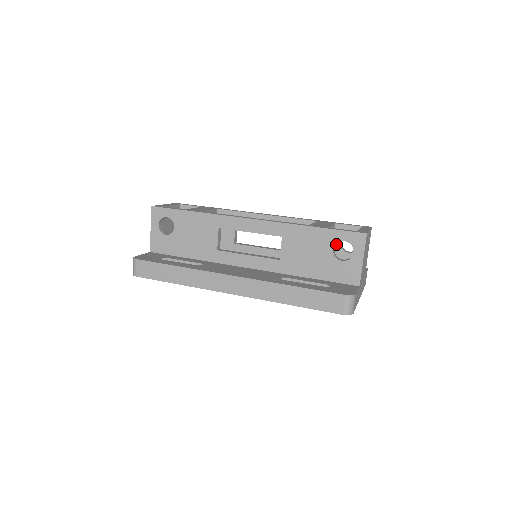
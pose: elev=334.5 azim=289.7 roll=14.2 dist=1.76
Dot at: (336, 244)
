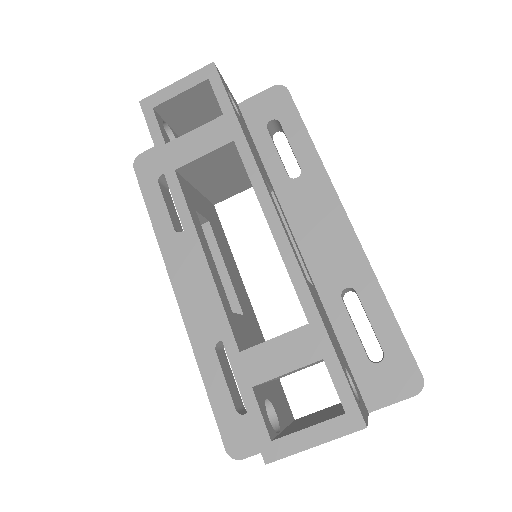
Dot at: occluded
